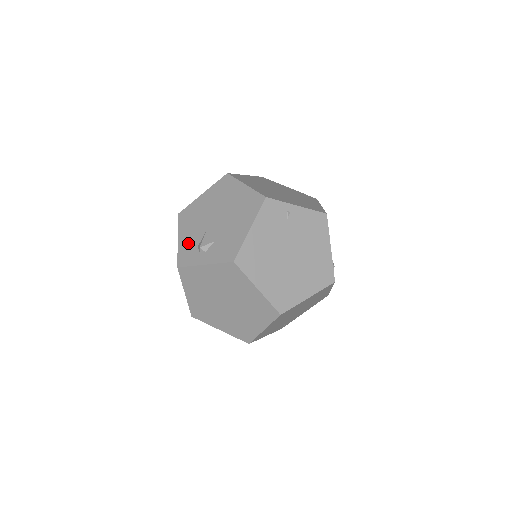
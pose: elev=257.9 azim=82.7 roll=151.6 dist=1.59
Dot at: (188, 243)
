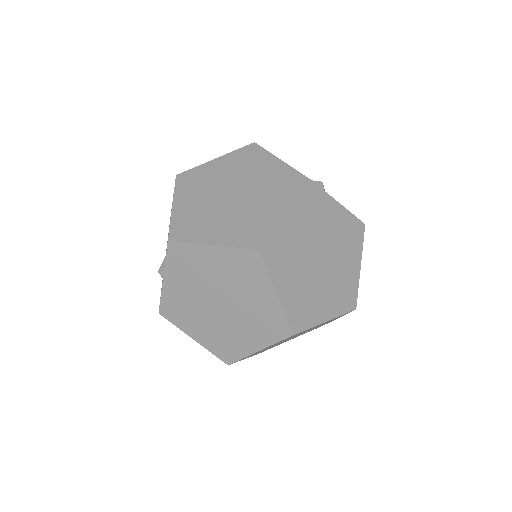
Dot at: occluded
